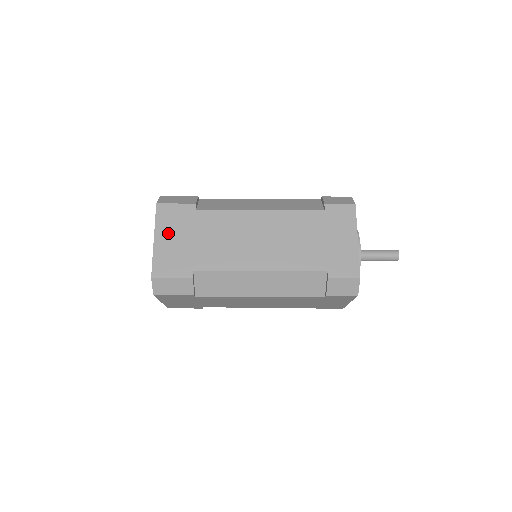
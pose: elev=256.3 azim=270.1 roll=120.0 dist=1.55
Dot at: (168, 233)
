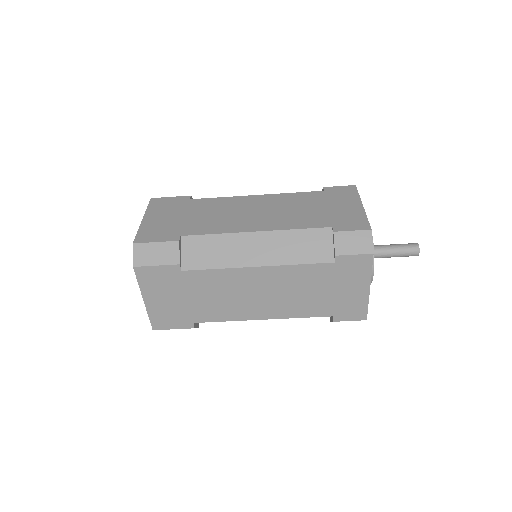
Dot at: (157, 294)
